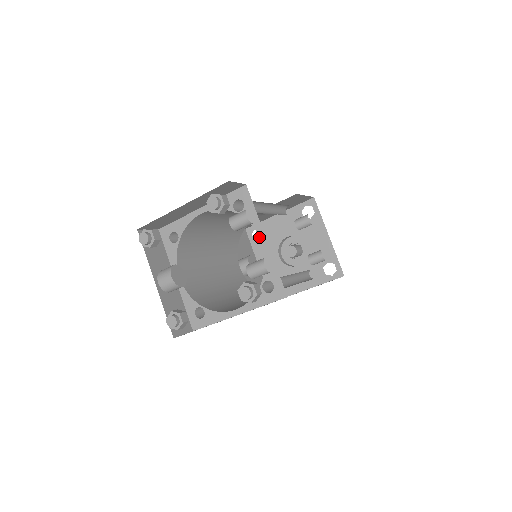
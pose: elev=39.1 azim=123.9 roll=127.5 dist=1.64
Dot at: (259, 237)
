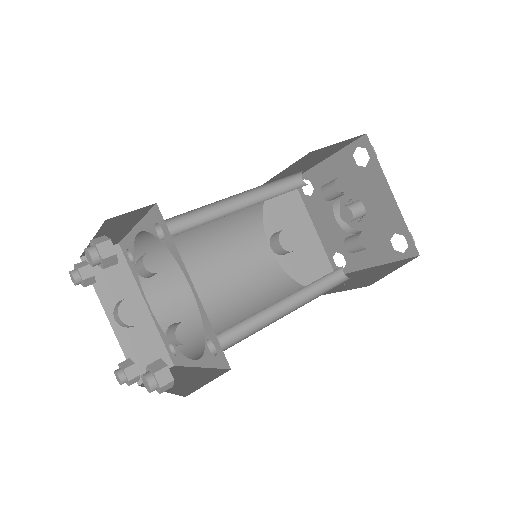
Dot at: (187, 280)
